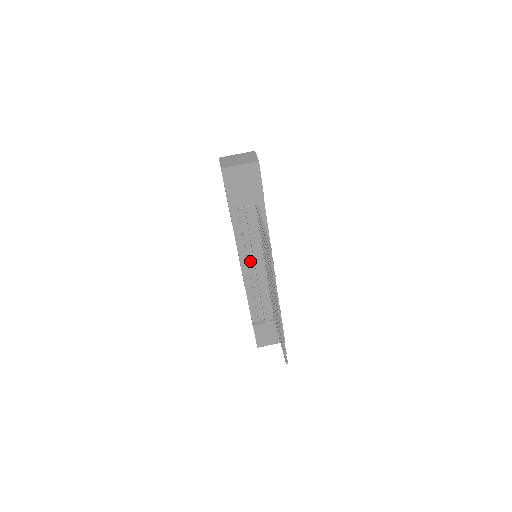
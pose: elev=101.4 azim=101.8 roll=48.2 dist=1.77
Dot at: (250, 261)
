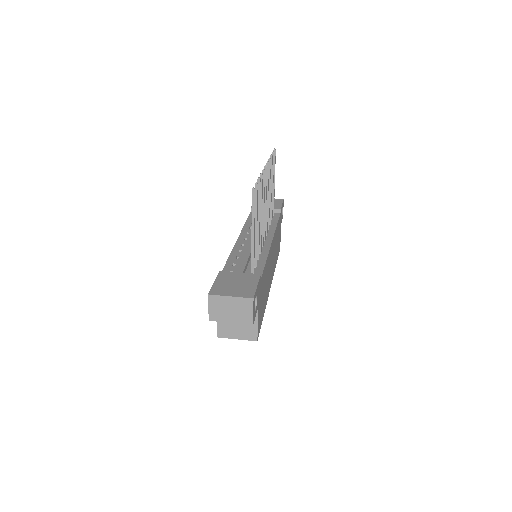
Dot at: (250, 236)
